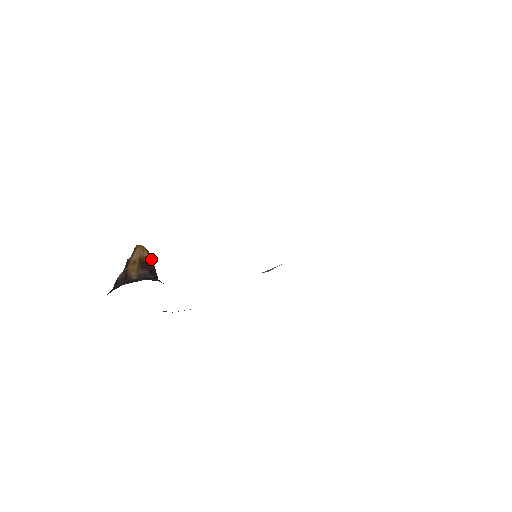
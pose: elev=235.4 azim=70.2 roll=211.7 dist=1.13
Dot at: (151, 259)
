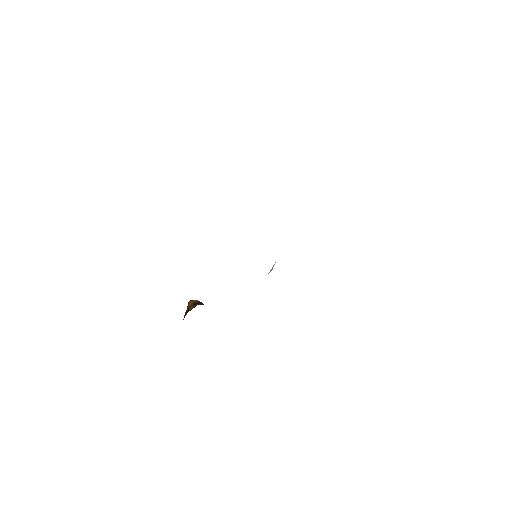
Dot at: (200, 302)
